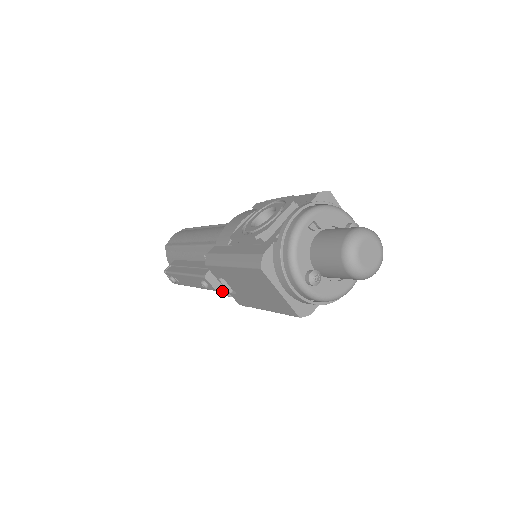
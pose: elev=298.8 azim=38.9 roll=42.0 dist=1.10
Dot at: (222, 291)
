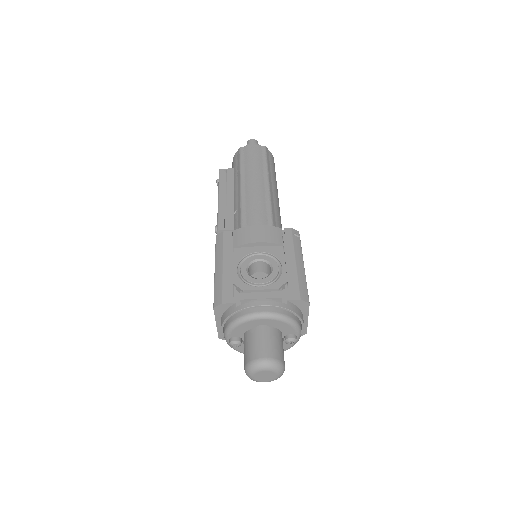
Dot at: occluded
